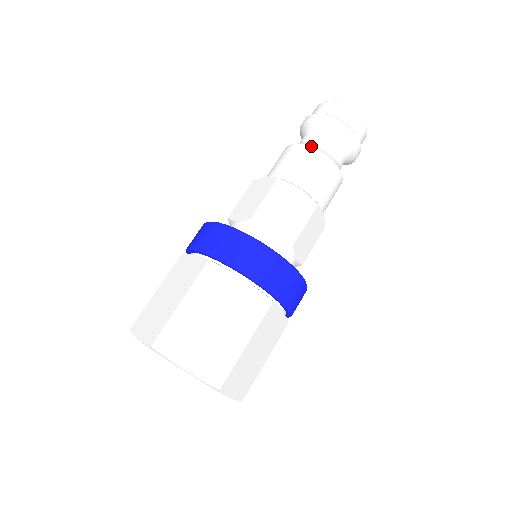
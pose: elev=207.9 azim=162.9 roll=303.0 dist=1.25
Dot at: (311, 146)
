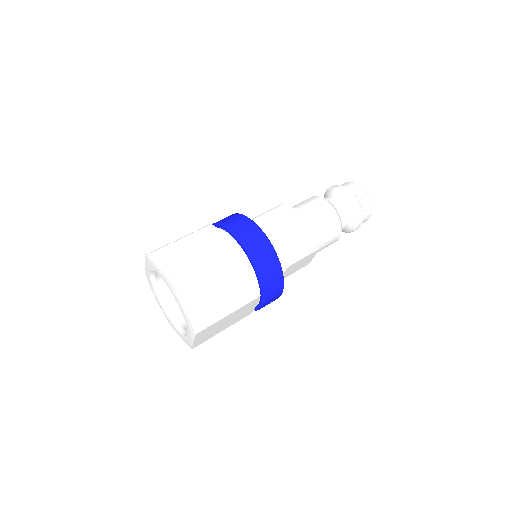
Dot at: (317, 196)
